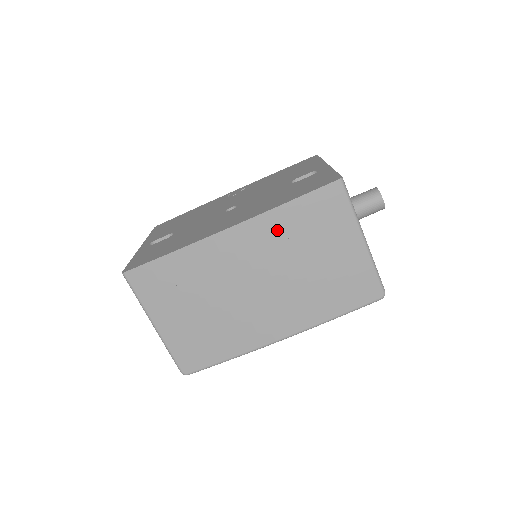
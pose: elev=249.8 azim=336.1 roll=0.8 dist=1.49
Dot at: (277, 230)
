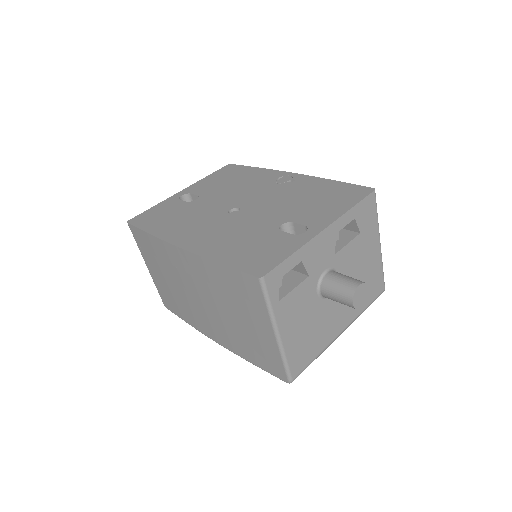
Dot at: (210, 275)
